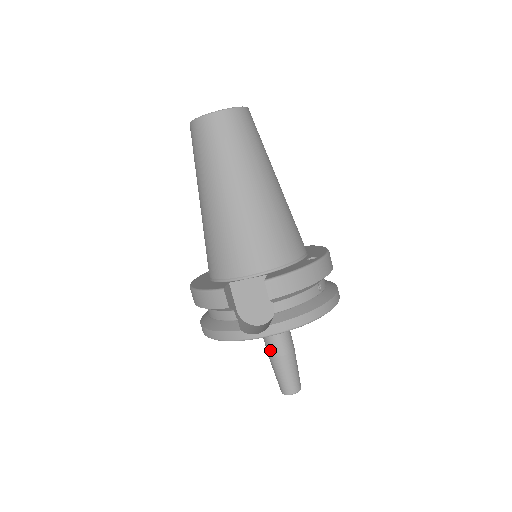
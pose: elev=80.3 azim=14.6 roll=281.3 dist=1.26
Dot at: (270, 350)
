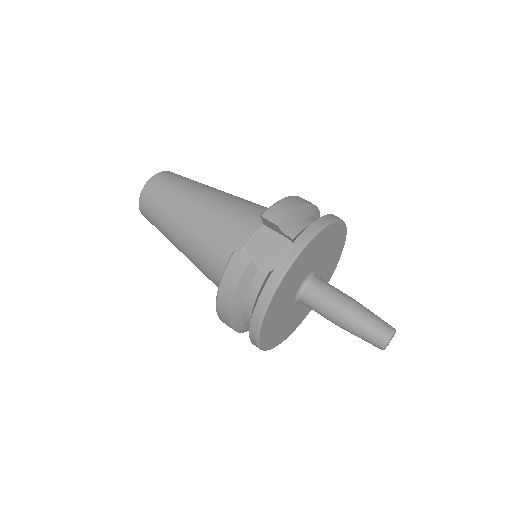
Dot at: (332, 311)
